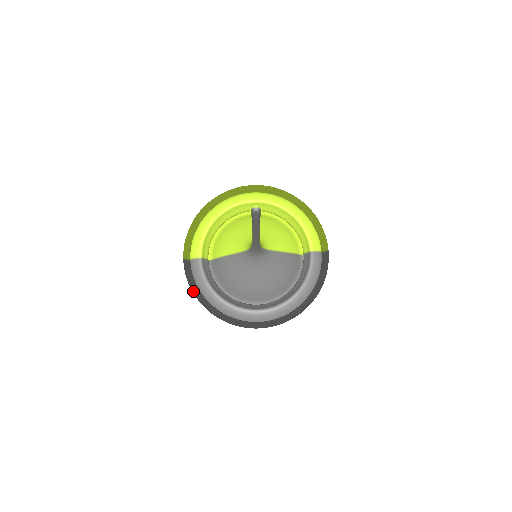
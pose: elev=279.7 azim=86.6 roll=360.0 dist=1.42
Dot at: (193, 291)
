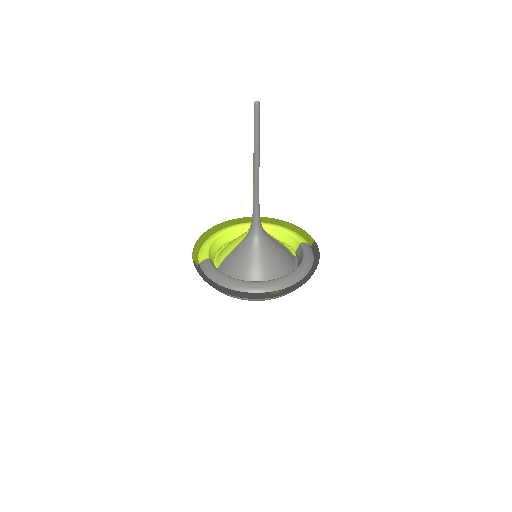
Dot at: (206, 278)
